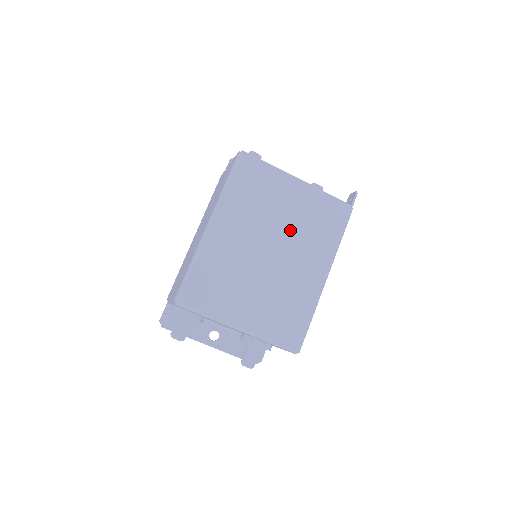
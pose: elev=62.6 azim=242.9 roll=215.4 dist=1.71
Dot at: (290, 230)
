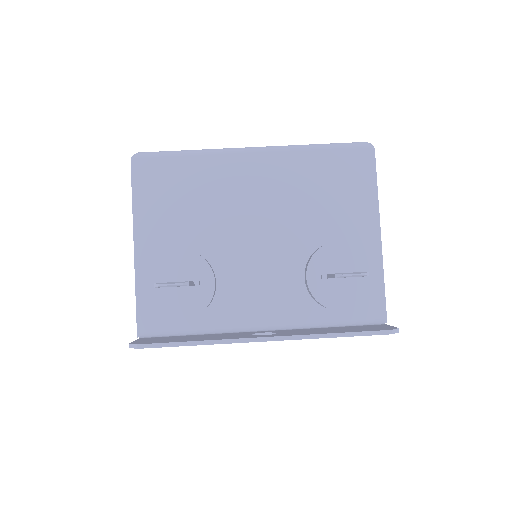
Dot at: occluded
